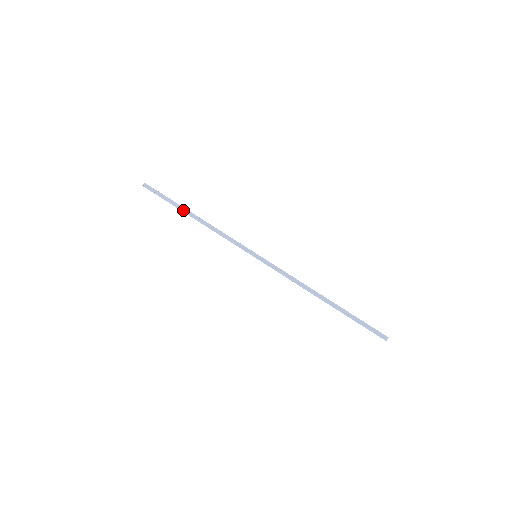
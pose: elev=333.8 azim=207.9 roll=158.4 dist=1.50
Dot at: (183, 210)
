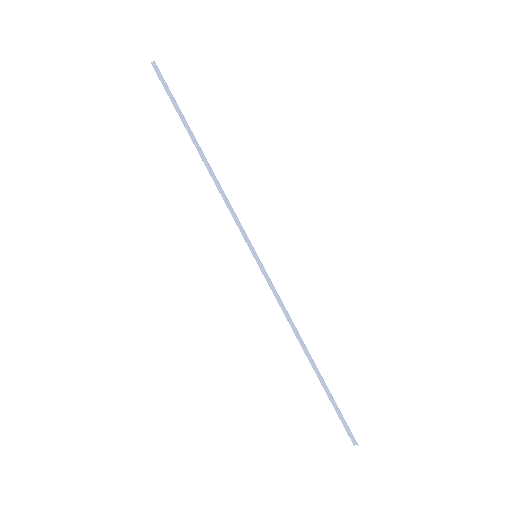
Dot at: (191, 135)
